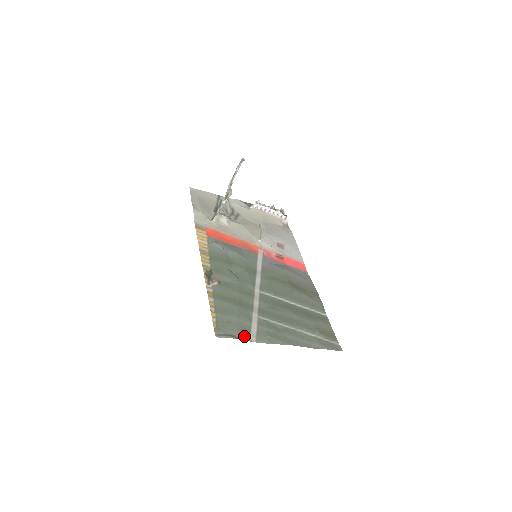
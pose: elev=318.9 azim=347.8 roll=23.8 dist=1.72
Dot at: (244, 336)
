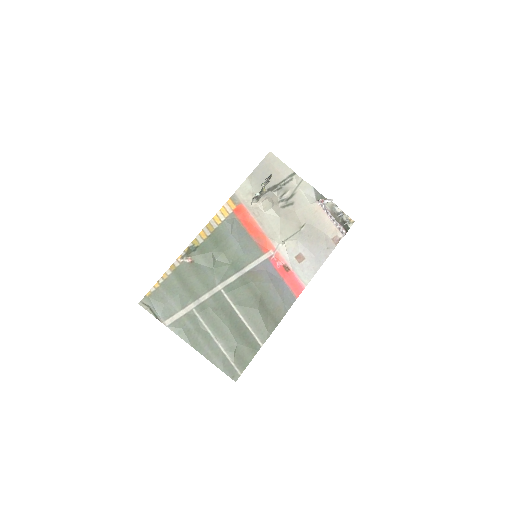
Dot at: (162, 316)
